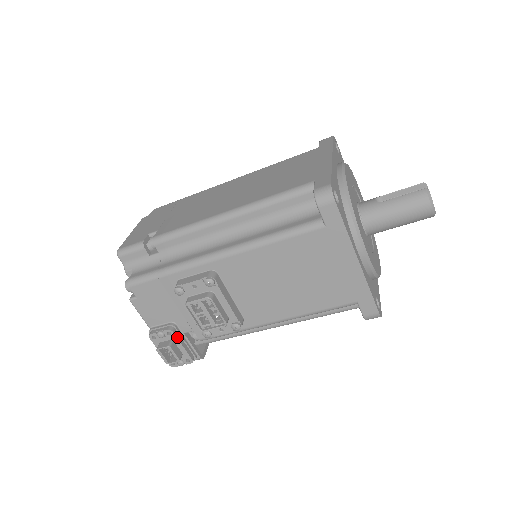
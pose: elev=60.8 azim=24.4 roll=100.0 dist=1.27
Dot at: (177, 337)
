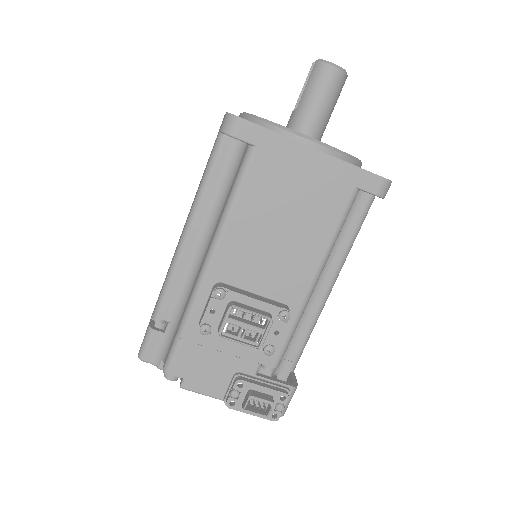
Dot at: (250, 382)
